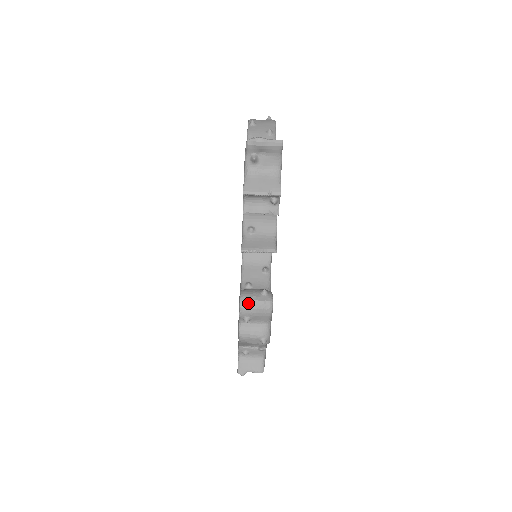
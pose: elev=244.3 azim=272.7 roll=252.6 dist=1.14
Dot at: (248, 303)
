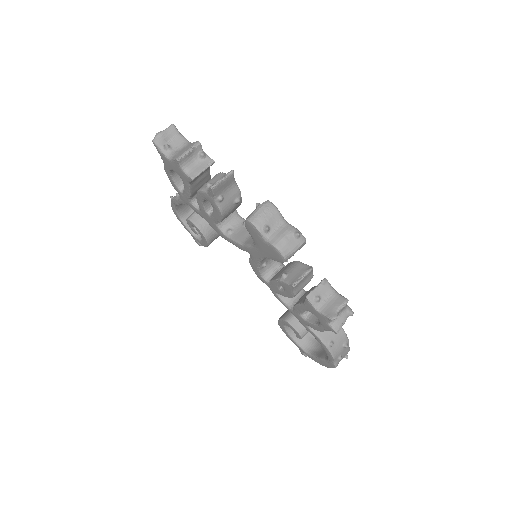
Dot at: (253, 215)
